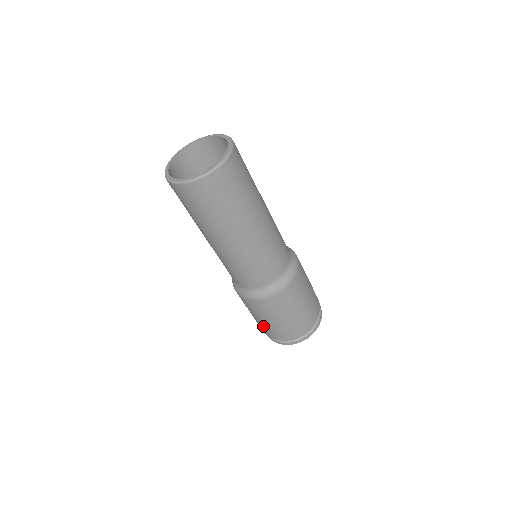
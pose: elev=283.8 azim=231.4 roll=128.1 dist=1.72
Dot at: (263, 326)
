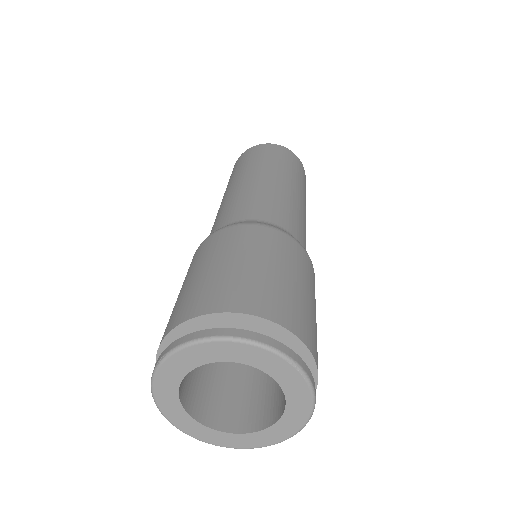
Dot at: occluded
